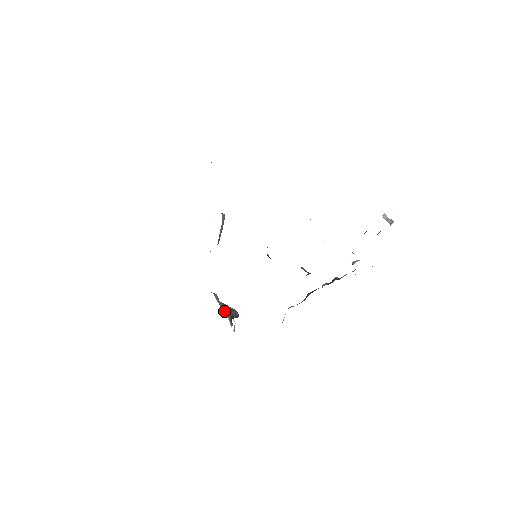
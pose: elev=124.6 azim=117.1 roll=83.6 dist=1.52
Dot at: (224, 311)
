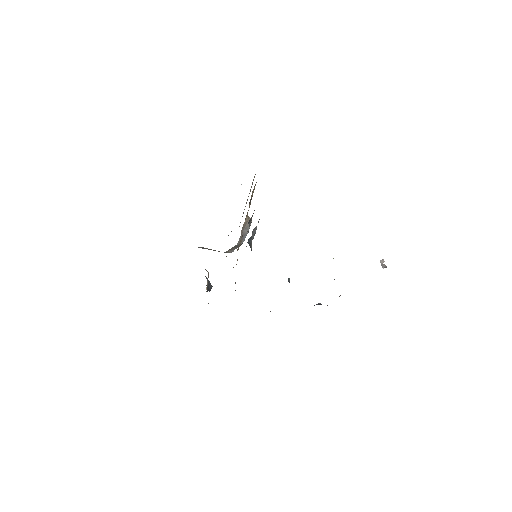
Dot at: occluded
